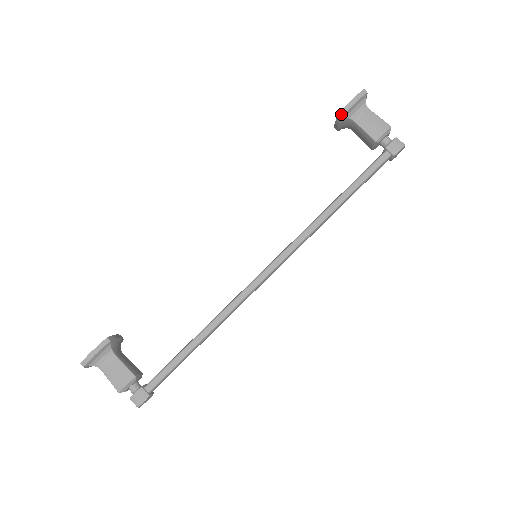
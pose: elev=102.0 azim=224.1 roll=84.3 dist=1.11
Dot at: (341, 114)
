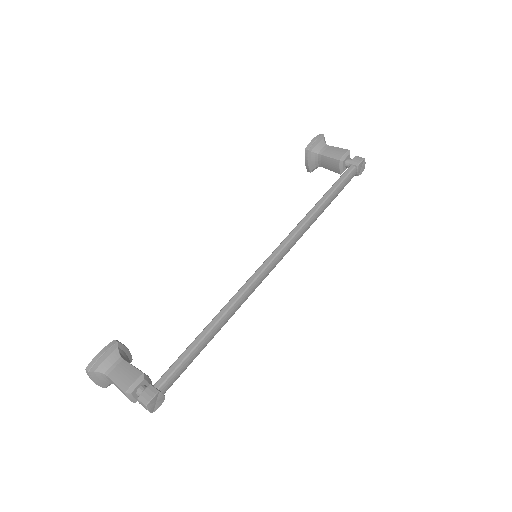
Dot at: (307, 149)
